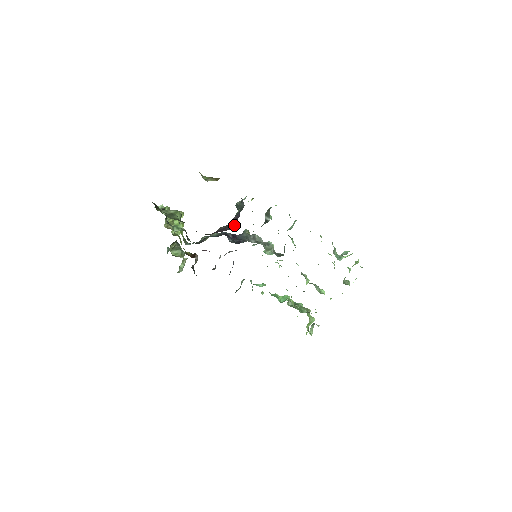
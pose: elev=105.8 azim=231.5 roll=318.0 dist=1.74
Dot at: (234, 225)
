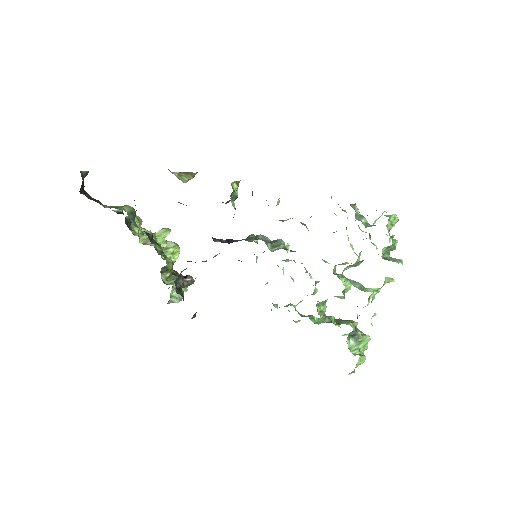
Dot at: occluded
